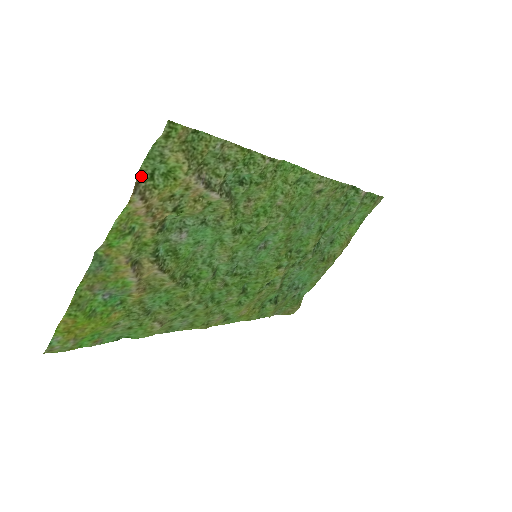
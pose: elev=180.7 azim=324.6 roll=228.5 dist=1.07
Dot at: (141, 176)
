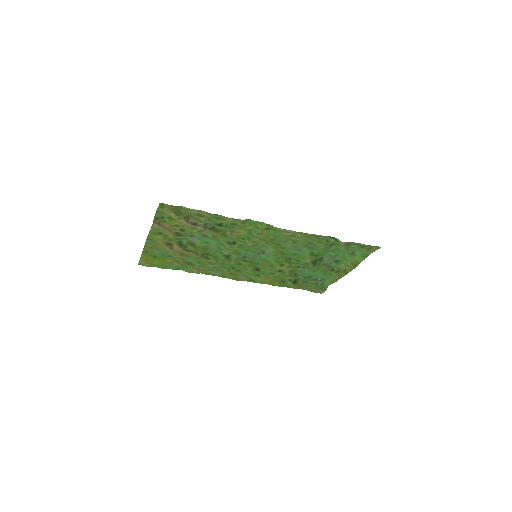
Dot at: (157, 217)
